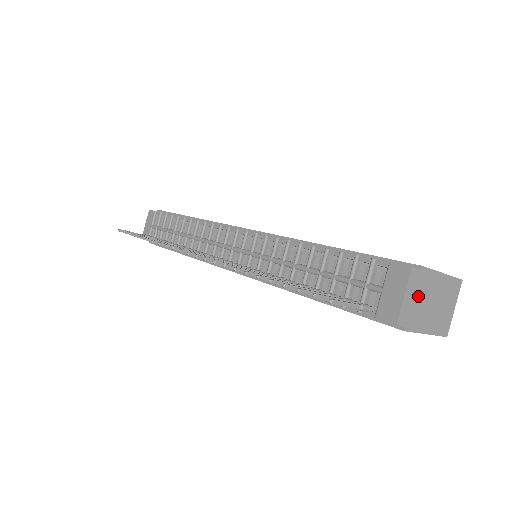
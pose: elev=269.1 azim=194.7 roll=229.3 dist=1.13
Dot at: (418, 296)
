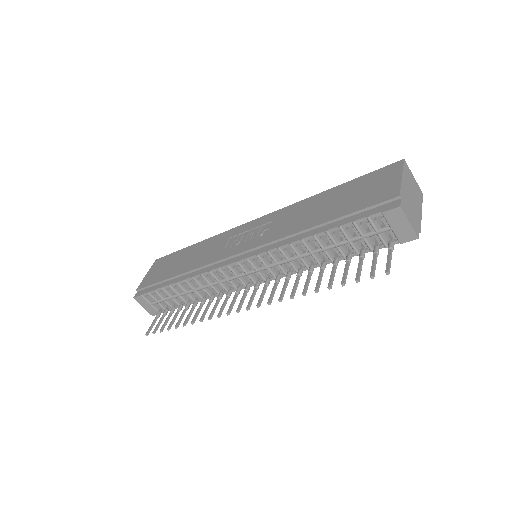
Dot at: (409, 209)
